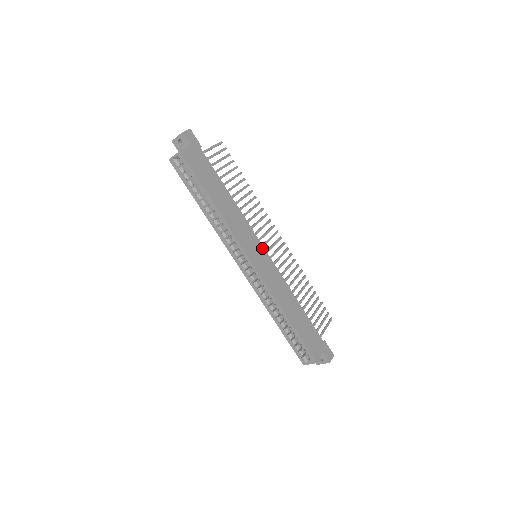
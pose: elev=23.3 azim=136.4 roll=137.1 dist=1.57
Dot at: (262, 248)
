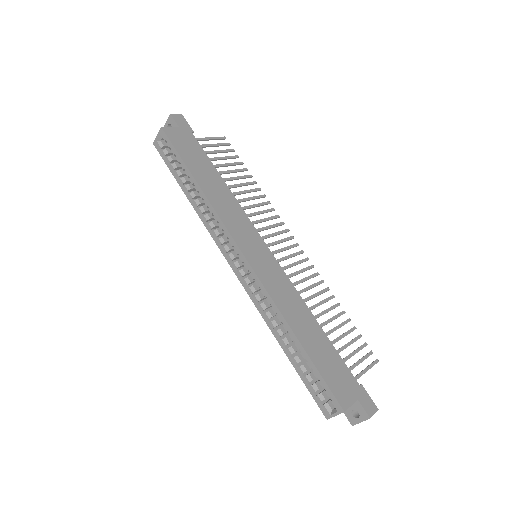
Dot at: (263, 245)
